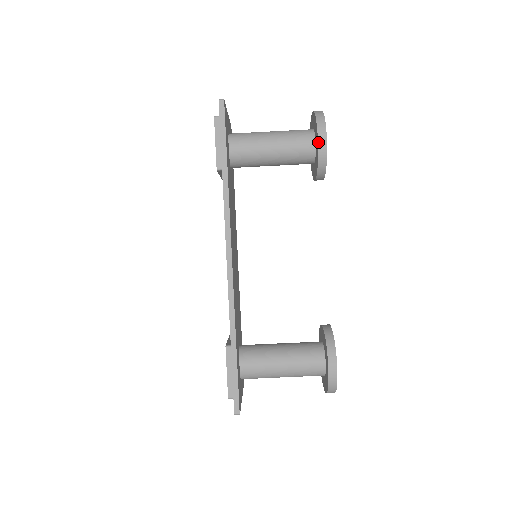
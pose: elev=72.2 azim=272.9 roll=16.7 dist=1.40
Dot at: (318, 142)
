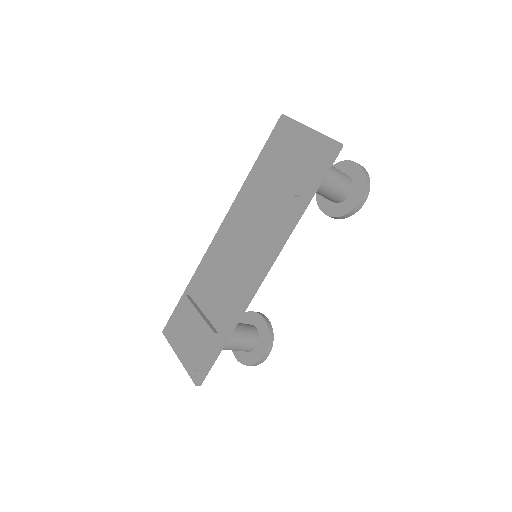
Dot at: (359, 203)
